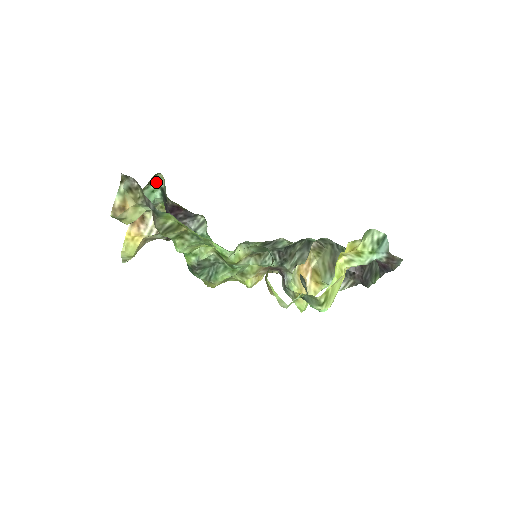
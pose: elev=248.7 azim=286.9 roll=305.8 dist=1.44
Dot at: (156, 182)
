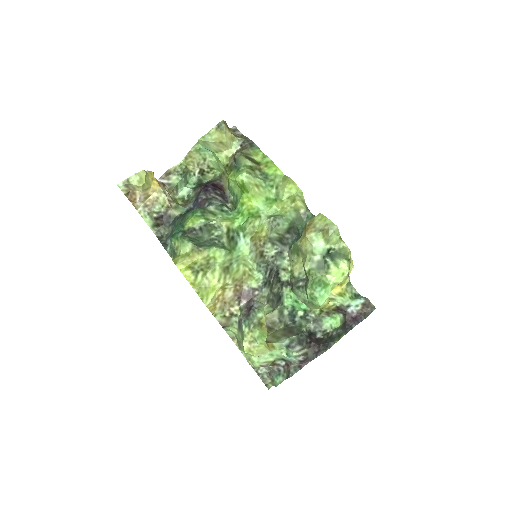
Dot at: (202, 177)
